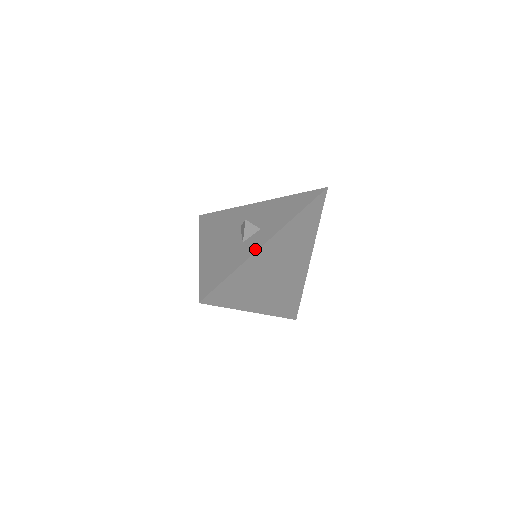
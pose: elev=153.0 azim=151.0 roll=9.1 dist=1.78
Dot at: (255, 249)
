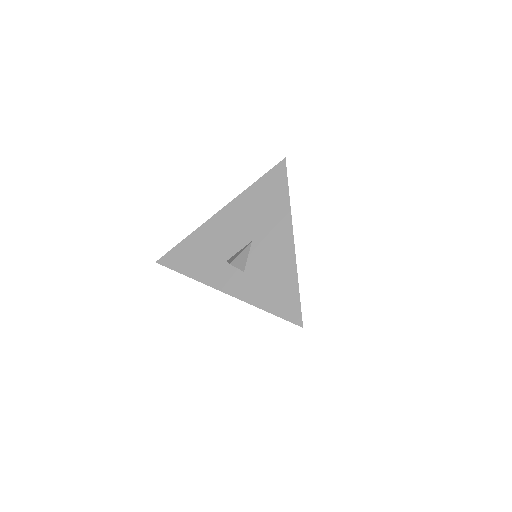
Dot at: (214, 284)
